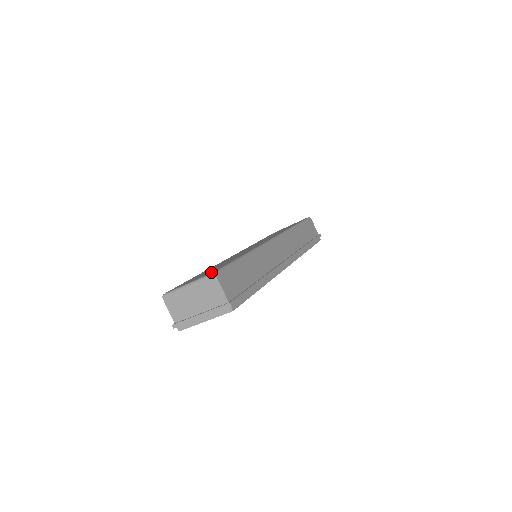
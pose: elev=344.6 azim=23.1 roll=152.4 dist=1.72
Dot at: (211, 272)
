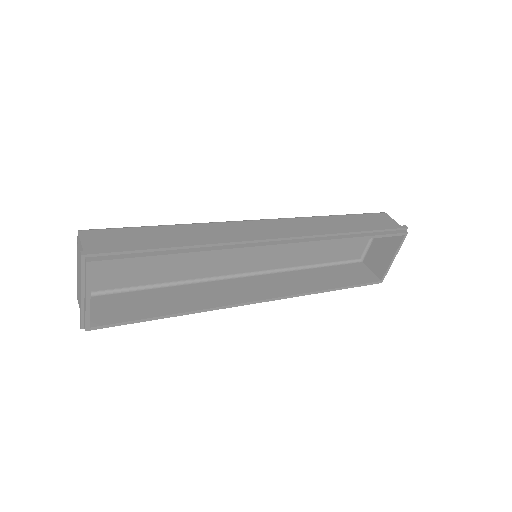
Dot at: occluded
